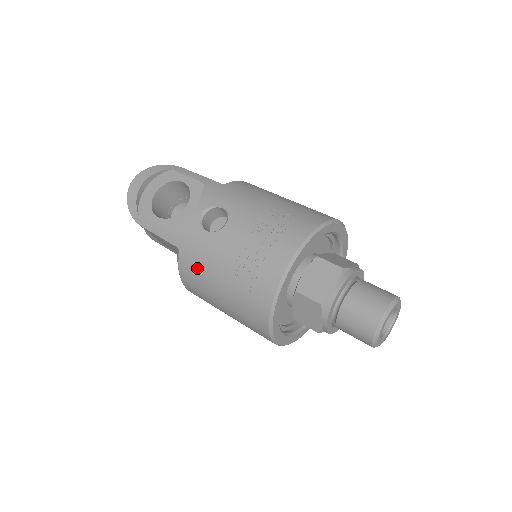
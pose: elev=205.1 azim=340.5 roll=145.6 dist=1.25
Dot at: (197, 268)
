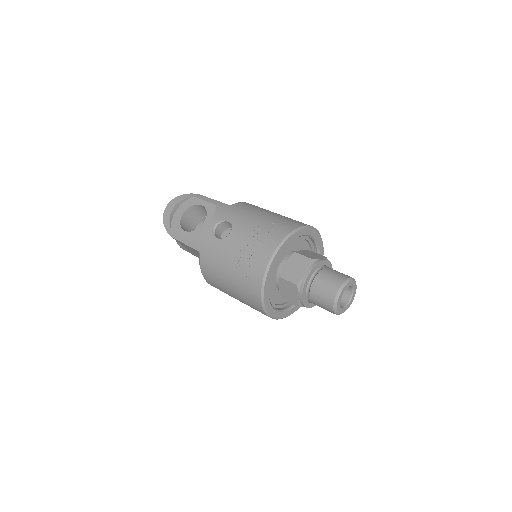
Dot at: (212, 265)
